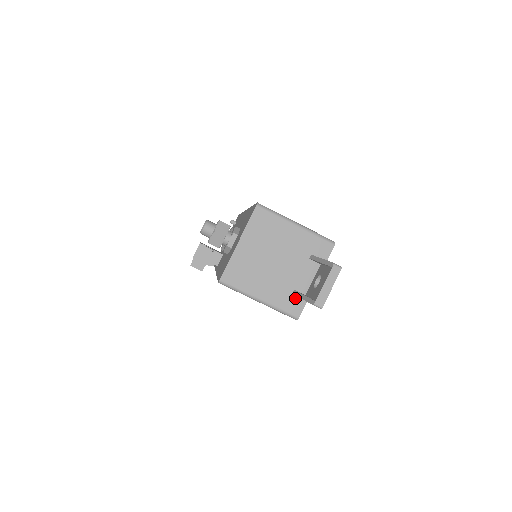
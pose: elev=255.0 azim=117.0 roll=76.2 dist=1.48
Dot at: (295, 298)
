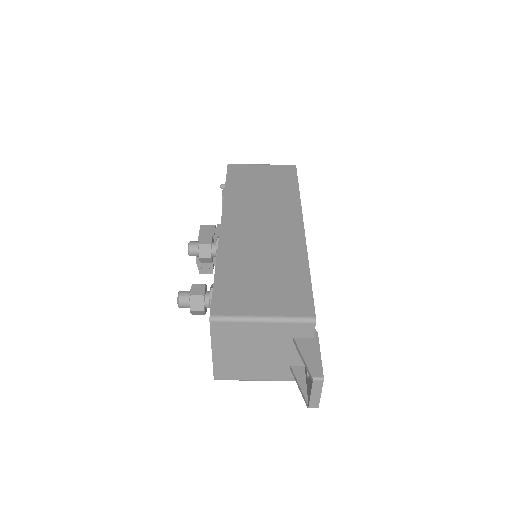
Dot at: occluded
